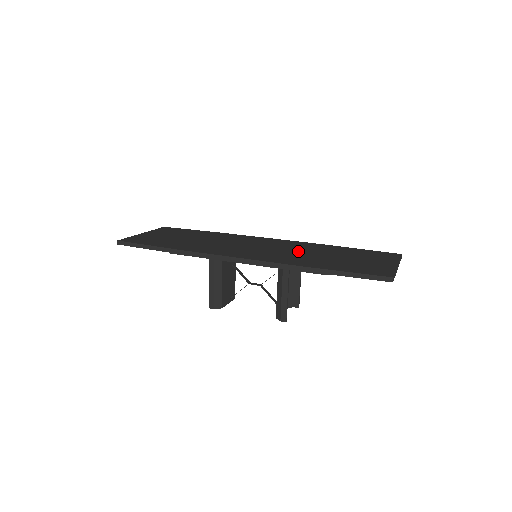
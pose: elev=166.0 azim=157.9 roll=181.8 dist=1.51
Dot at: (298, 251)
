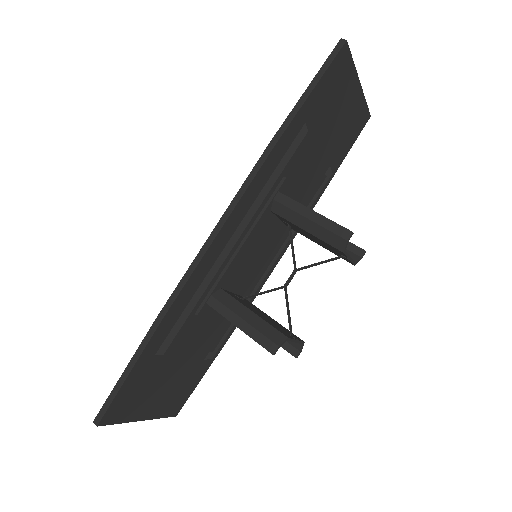
Dot at: occluded
